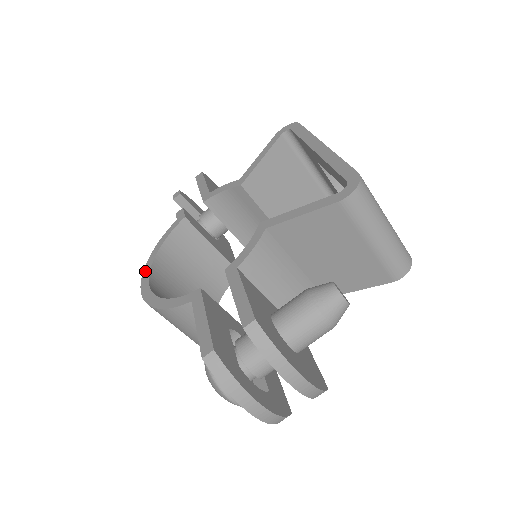
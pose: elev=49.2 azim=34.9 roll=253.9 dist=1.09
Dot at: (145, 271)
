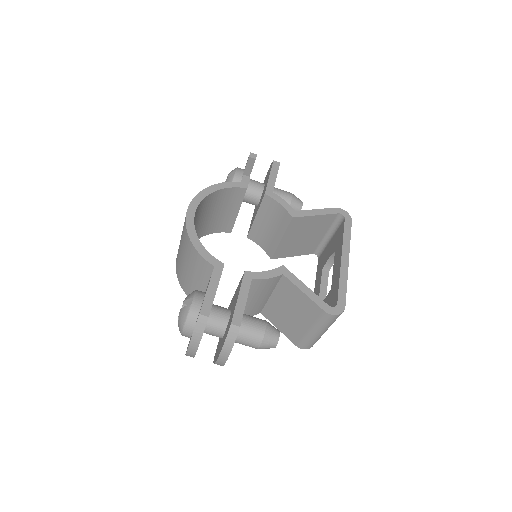
Dot at: (198, 197)
